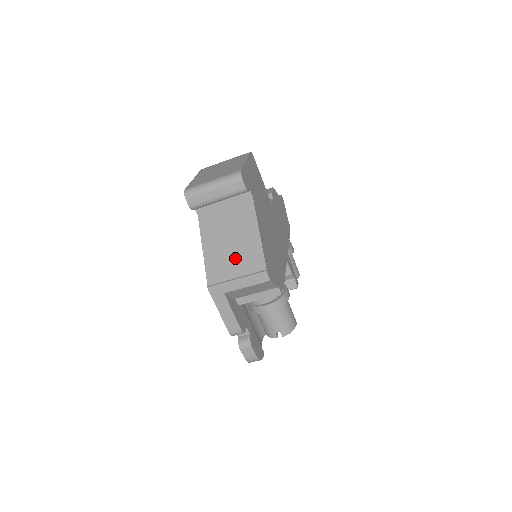
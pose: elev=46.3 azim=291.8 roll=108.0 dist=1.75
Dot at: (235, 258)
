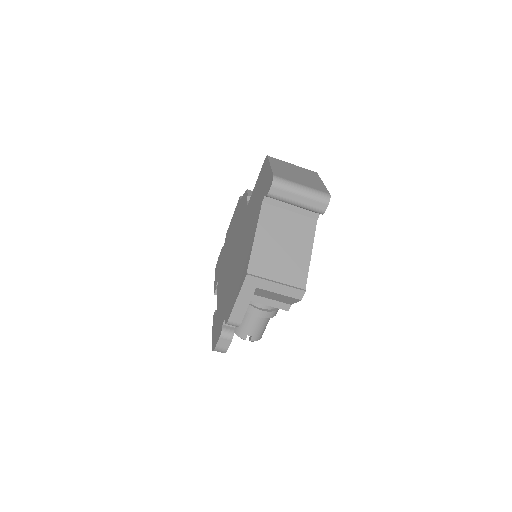
Dot at: (282, 263)
